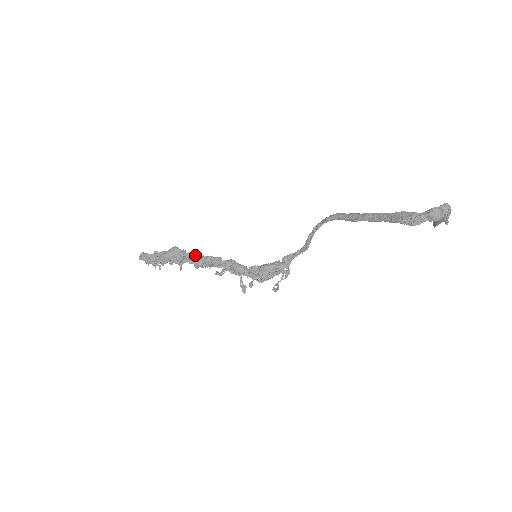
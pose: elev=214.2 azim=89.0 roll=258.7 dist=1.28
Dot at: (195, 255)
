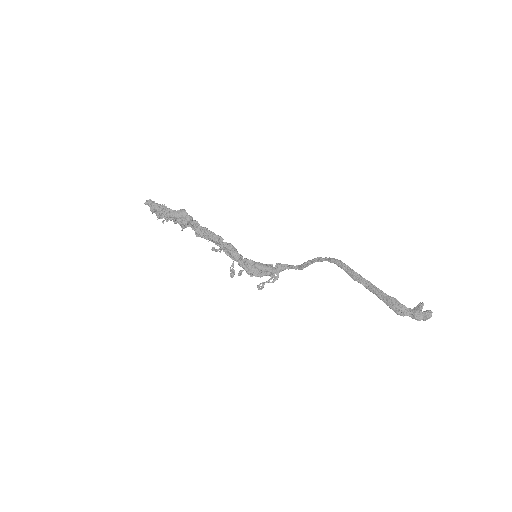
Dot at: occluded
